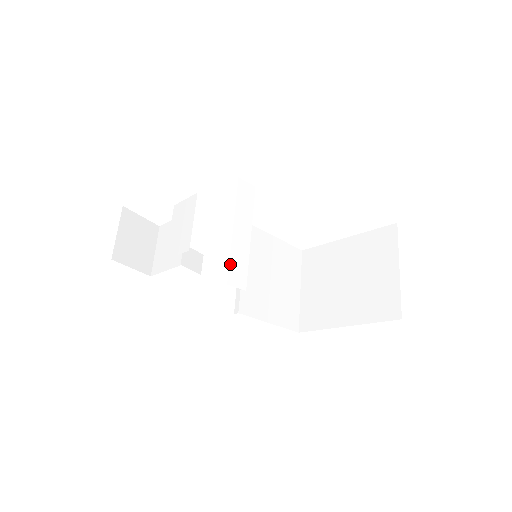
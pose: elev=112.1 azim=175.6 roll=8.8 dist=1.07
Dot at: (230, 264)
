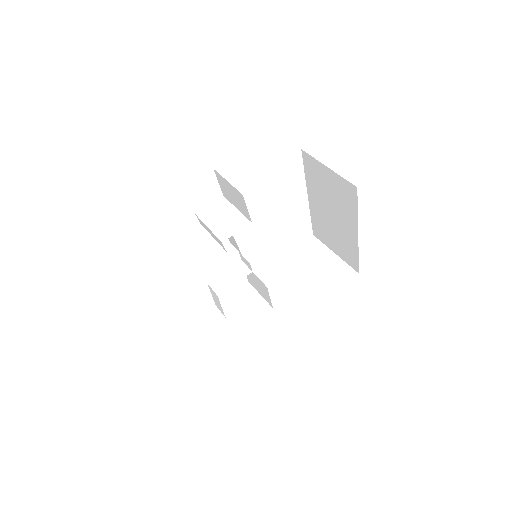
Dot at: occluded
